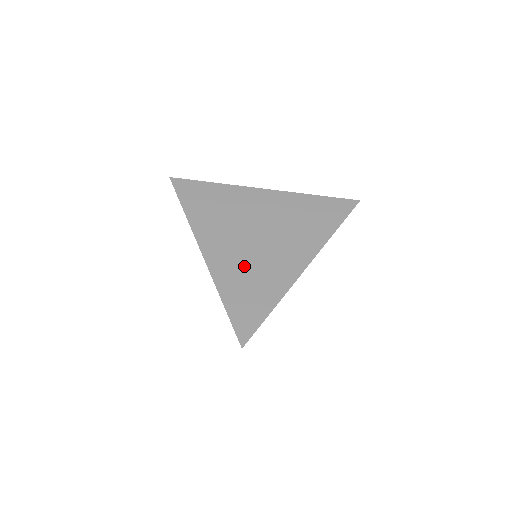
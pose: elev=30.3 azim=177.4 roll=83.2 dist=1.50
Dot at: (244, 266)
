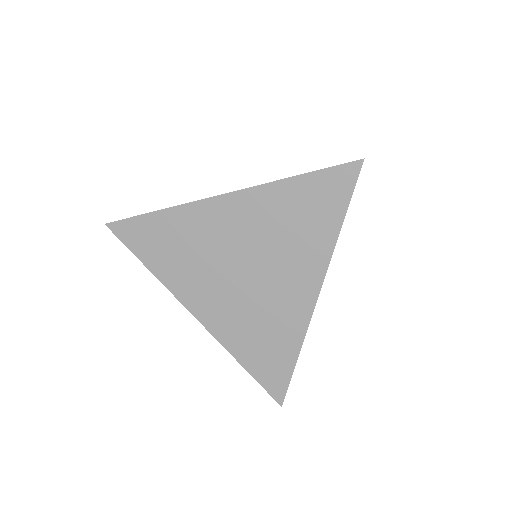
Dot at: (246, 317)
